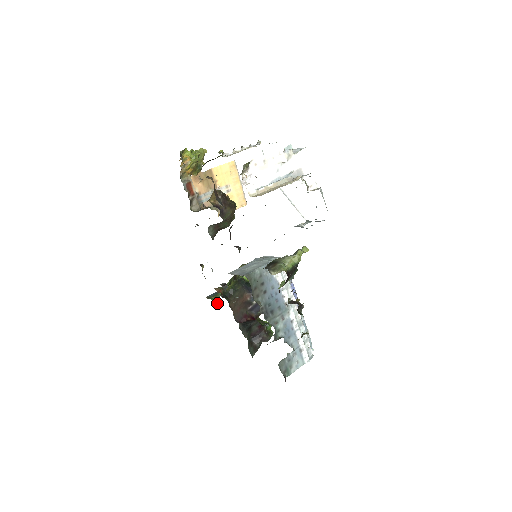
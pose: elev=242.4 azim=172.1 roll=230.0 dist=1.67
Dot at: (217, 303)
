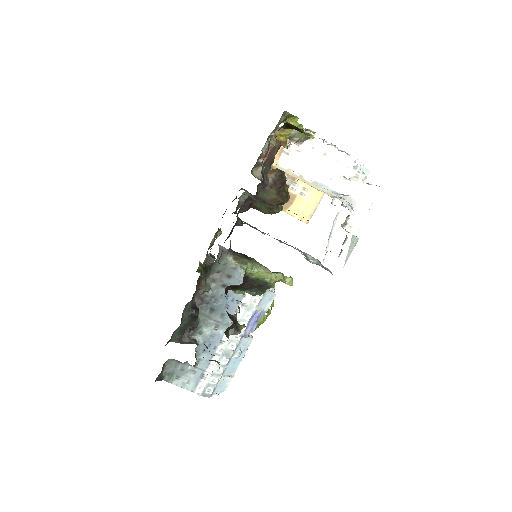
Dot at: (198, 272)
